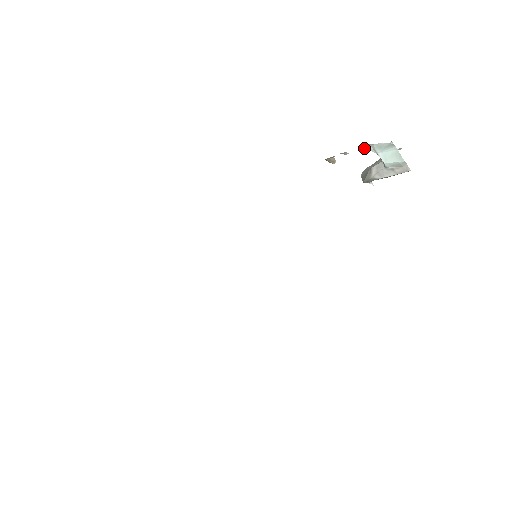
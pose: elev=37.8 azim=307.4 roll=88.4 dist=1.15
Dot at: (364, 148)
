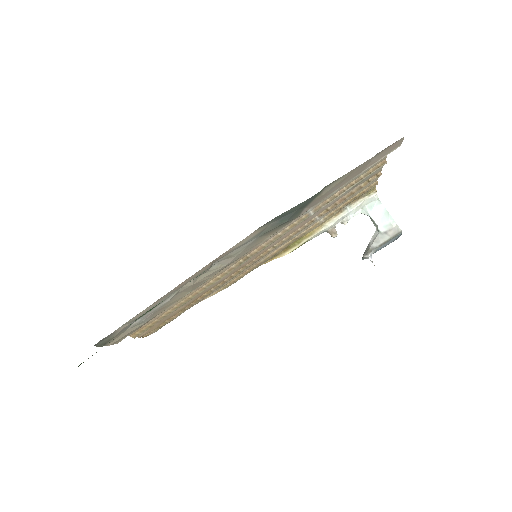
Dot at: (358, 212)
